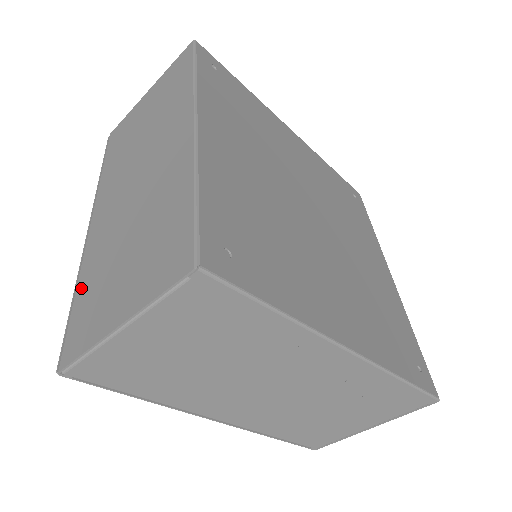
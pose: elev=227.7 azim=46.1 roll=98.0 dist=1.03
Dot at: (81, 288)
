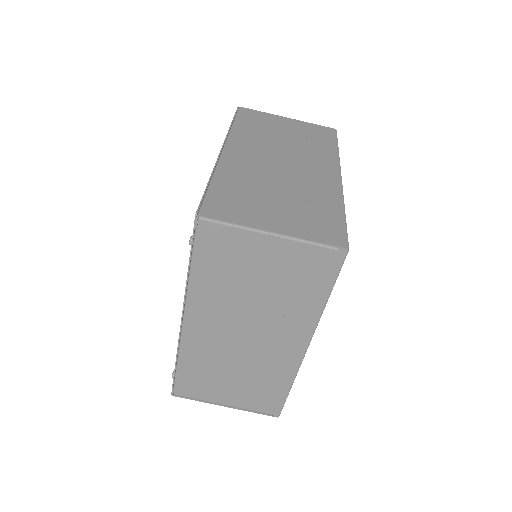
Dot at: (221, 182)
